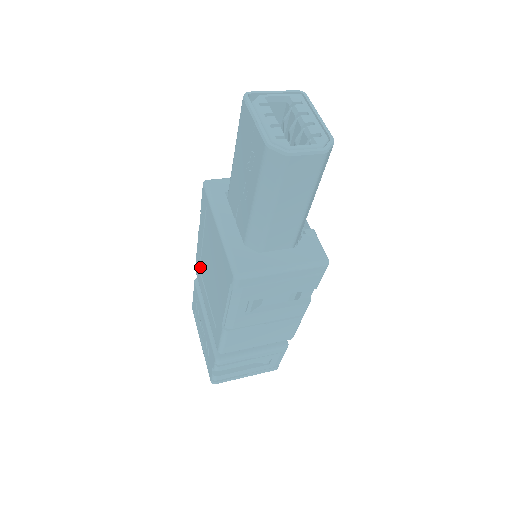
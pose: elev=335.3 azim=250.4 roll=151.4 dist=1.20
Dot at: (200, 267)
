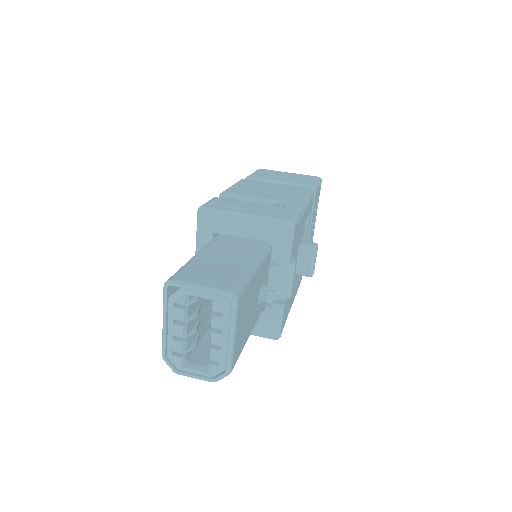
Dot at: occluded
